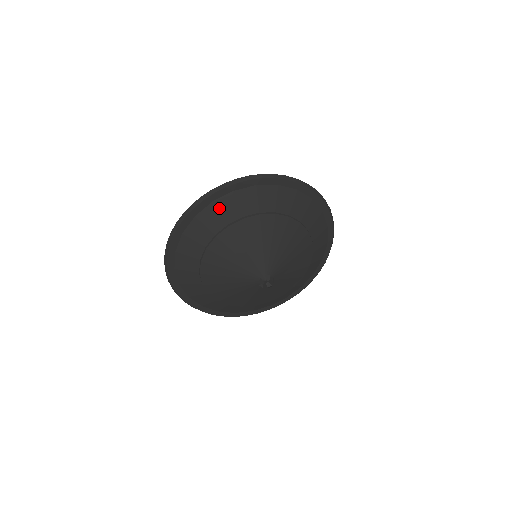
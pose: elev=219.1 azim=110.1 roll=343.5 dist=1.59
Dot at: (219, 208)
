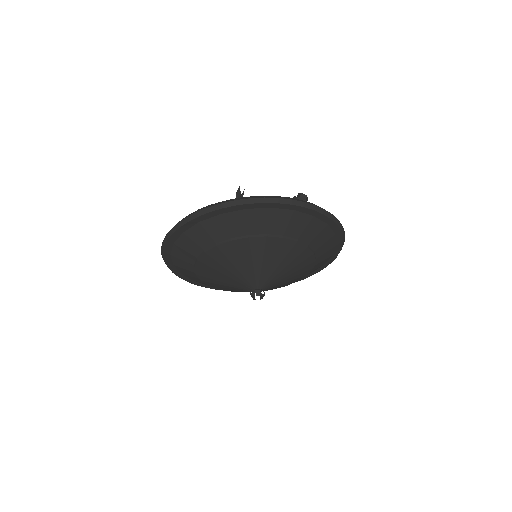
Dot at: (206, 228)
